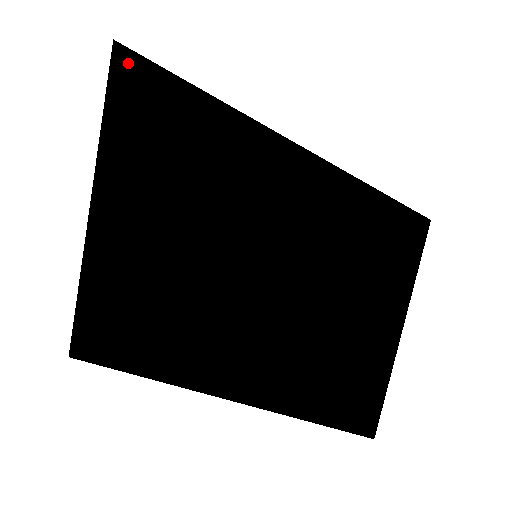
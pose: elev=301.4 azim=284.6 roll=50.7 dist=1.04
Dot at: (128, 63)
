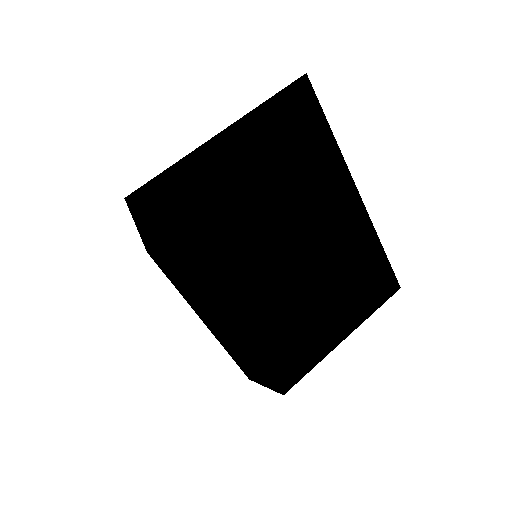
Dot at: (305, 89)
